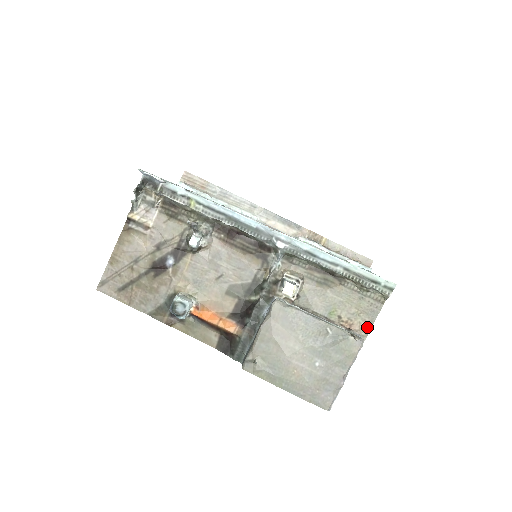
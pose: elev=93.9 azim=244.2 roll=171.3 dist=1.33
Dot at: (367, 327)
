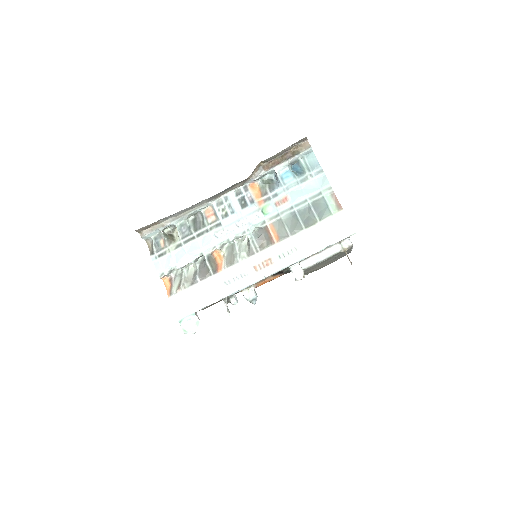
Dot at: occluded
